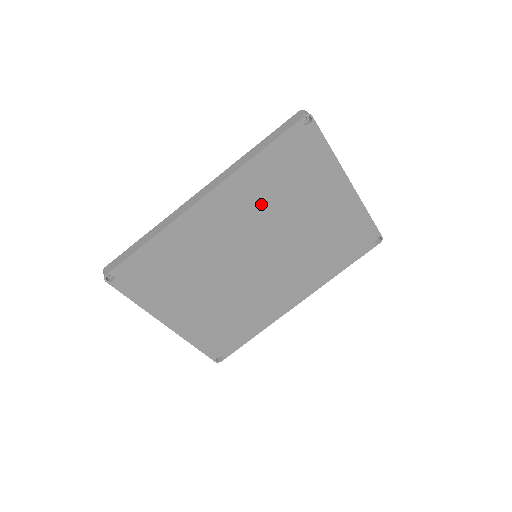
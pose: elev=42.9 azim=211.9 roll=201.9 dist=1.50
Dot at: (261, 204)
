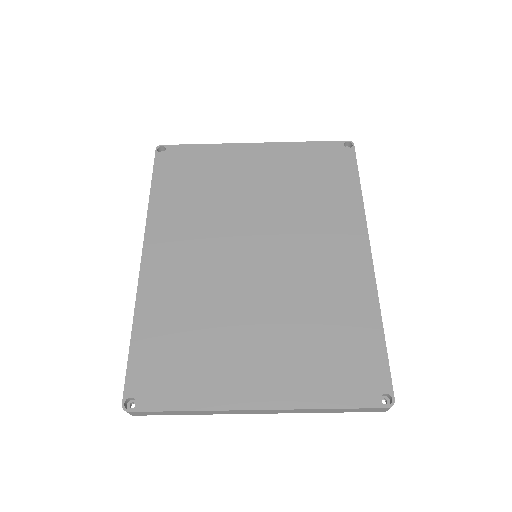
Dot at: (199, 217)
